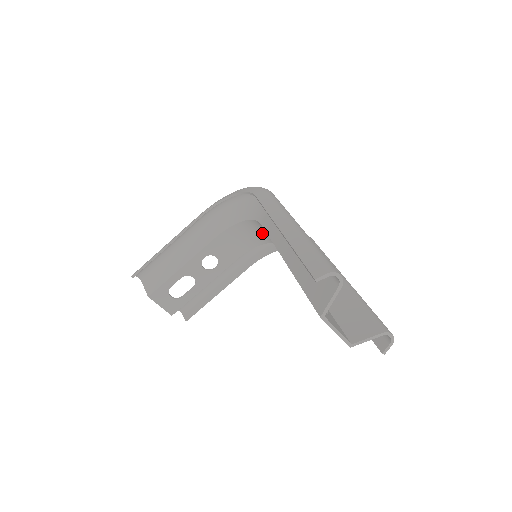
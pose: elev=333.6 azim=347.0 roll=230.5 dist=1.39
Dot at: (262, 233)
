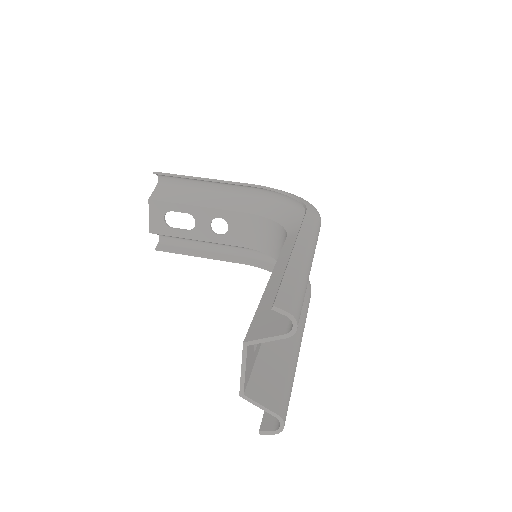
Dot at: (280, 247)
